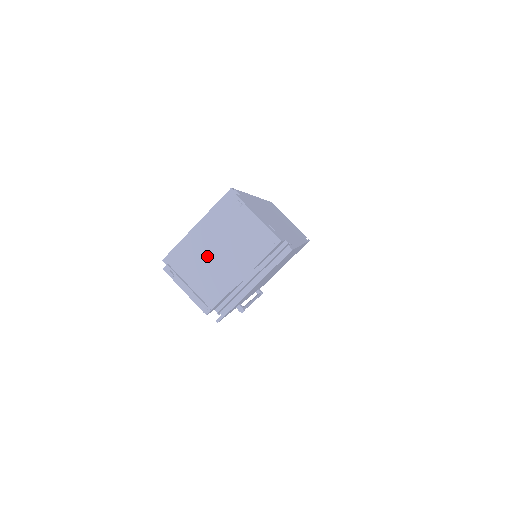
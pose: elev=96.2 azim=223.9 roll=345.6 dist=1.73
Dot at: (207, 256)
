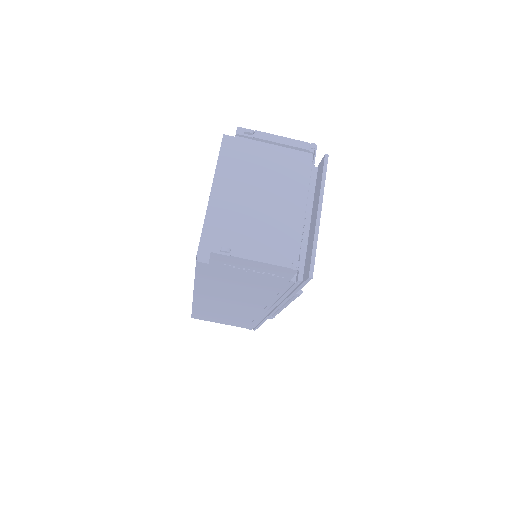
Dot at: (252, 207)
